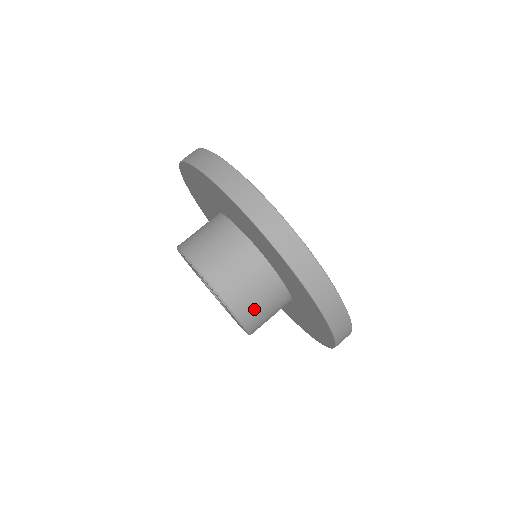
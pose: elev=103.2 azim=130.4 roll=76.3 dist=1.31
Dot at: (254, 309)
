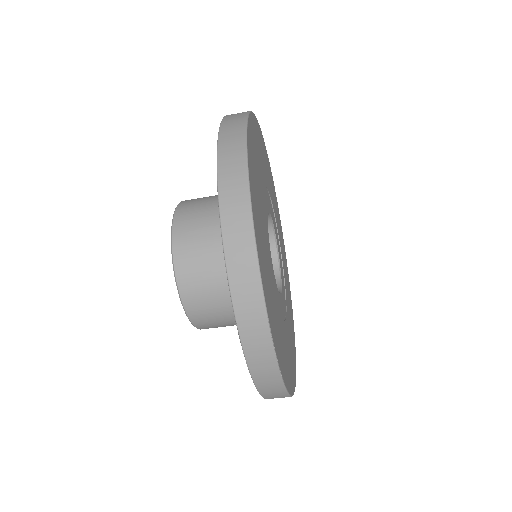
Dot at: occluded
